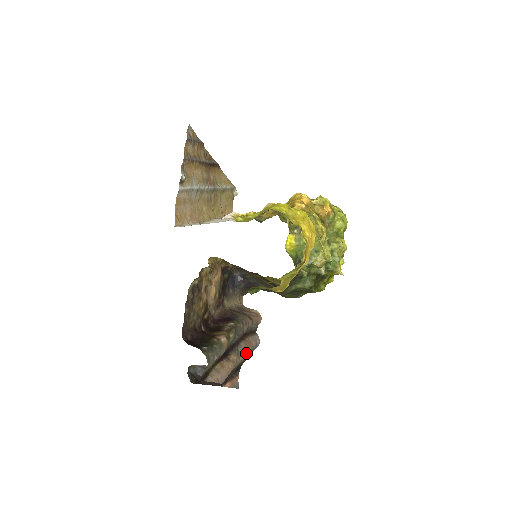
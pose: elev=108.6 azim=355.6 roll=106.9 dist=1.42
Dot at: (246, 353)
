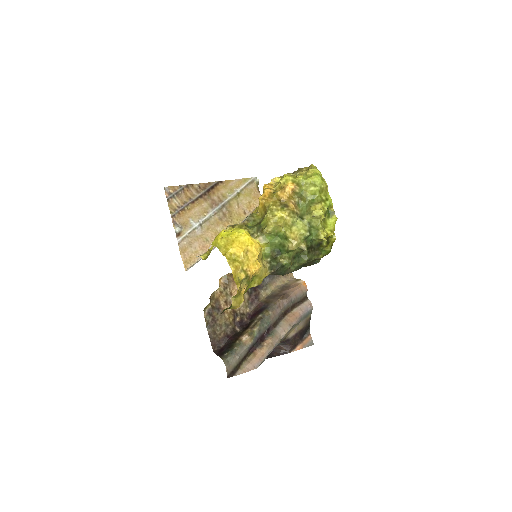
Dot at: (290, 327)
